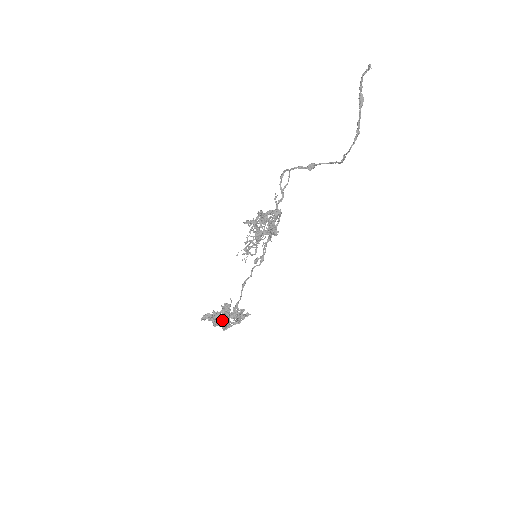
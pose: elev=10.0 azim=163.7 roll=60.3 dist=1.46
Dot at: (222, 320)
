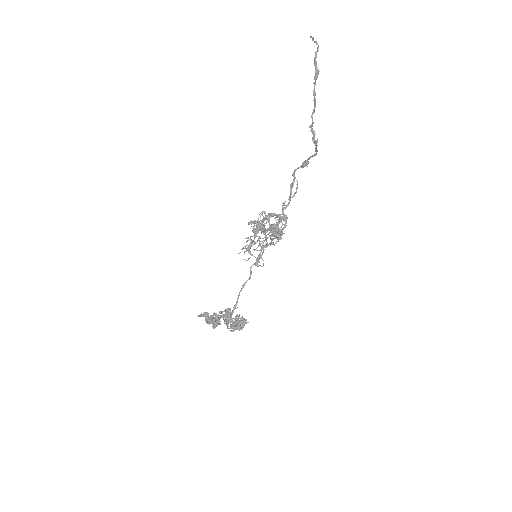
Dot at: (214, 318)
